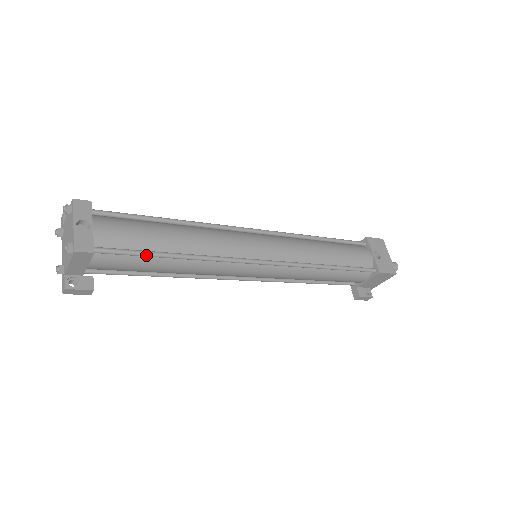
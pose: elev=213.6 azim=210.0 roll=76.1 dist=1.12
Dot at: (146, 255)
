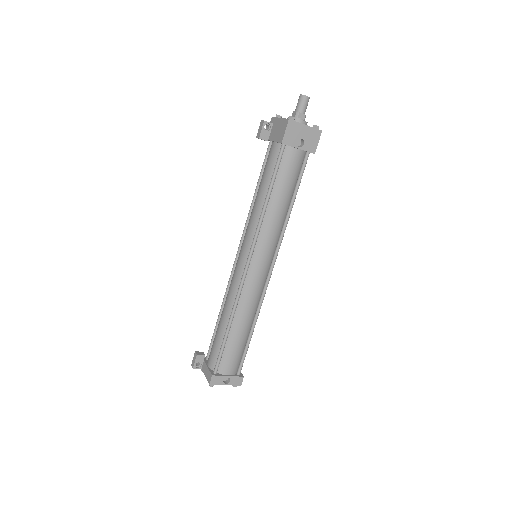
Dot at: (248, 347)
